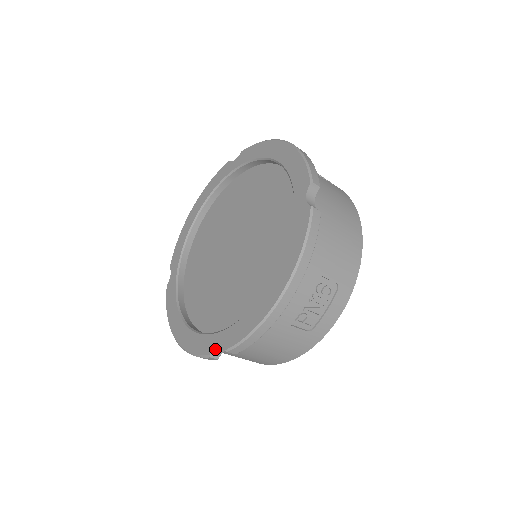
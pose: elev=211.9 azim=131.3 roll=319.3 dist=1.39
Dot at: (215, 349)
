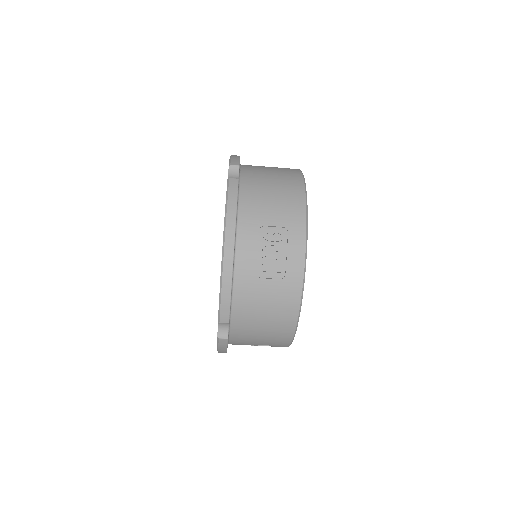
Dot at: (219, 329)
